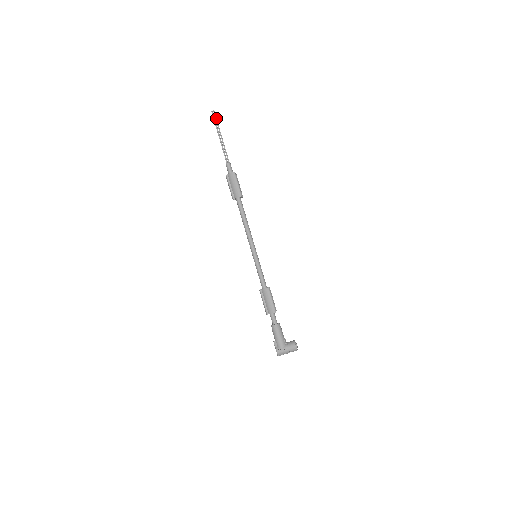
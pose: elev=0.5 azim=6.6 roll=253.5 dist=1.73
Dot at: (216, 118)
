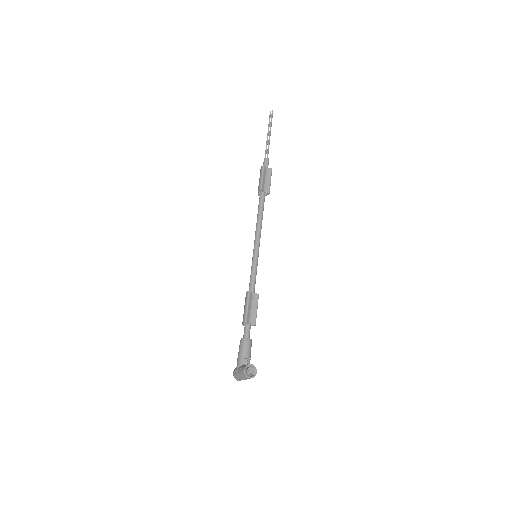
Dot at: (271, 117)
